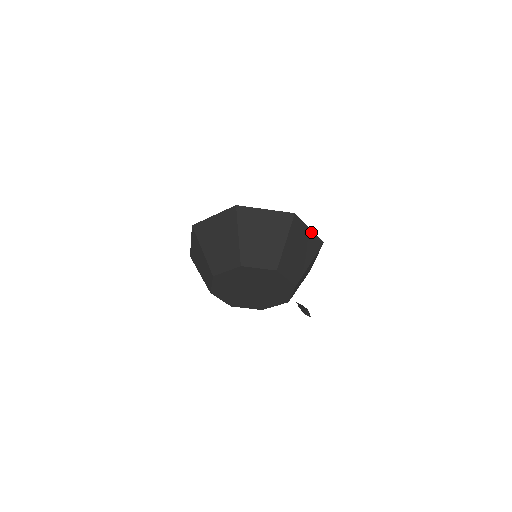
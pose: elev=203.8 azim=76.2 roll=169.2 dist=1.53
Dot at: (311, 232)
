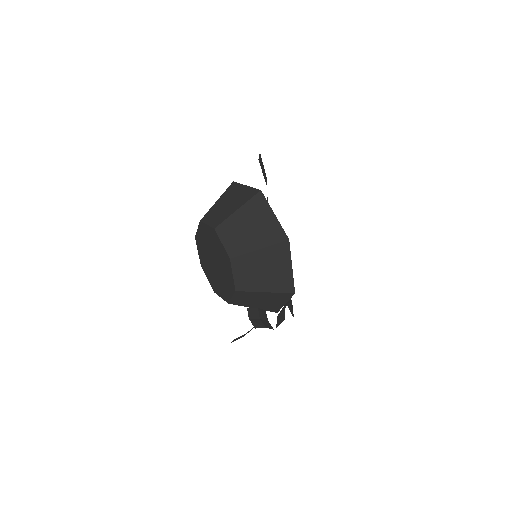
Dot at: (275, 219)
